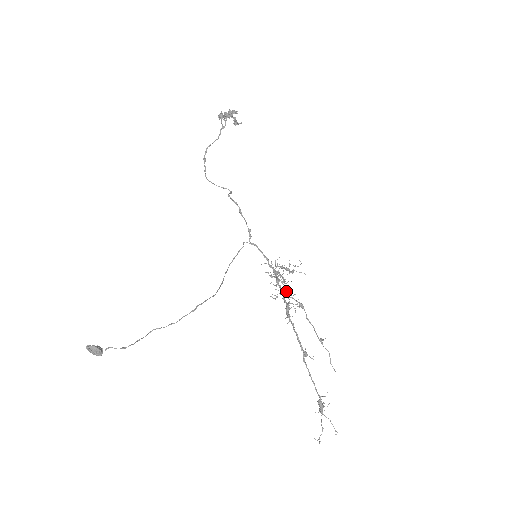
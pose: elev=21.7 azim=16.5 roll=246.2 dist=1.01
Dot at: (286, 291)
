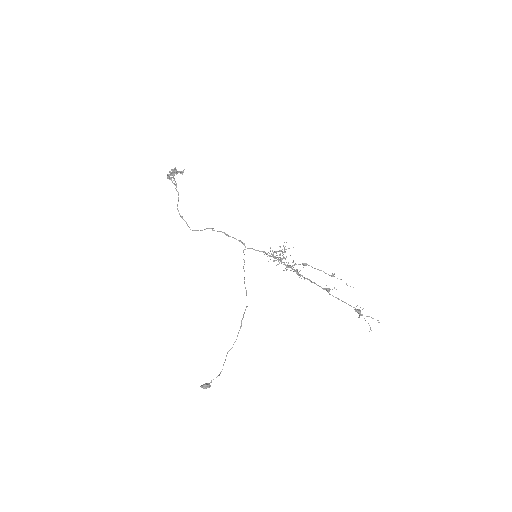
Dot at: occluded
